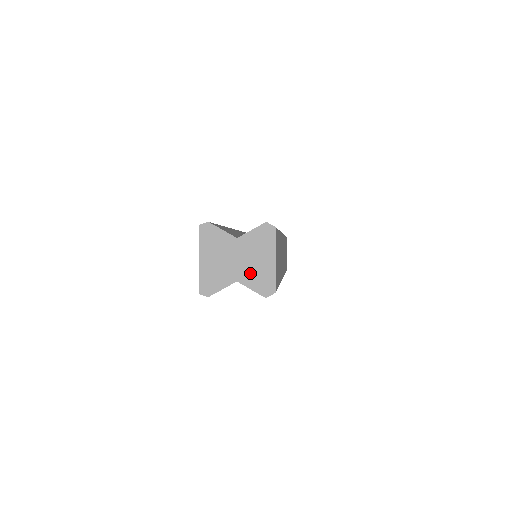
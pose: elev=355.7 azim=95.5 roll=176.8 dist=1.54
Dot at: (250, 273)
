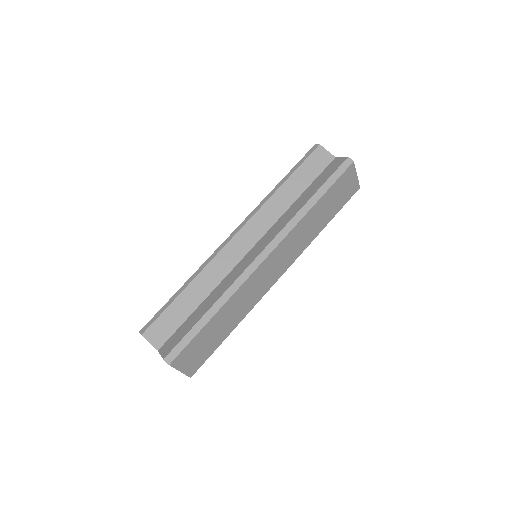
Dot at: occluded
